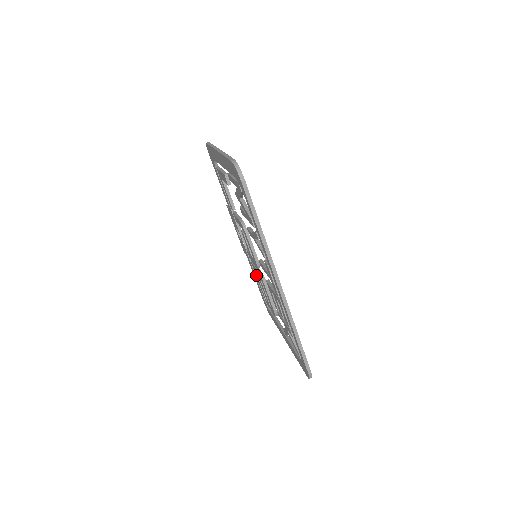
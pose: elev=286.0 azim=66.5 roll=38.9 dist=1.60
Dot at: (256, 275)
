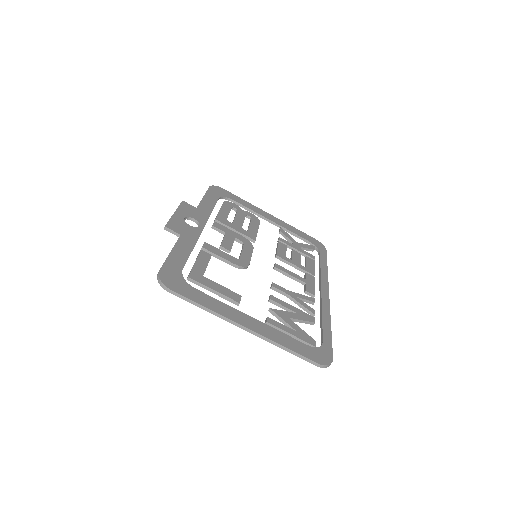
Dot at: occluded
